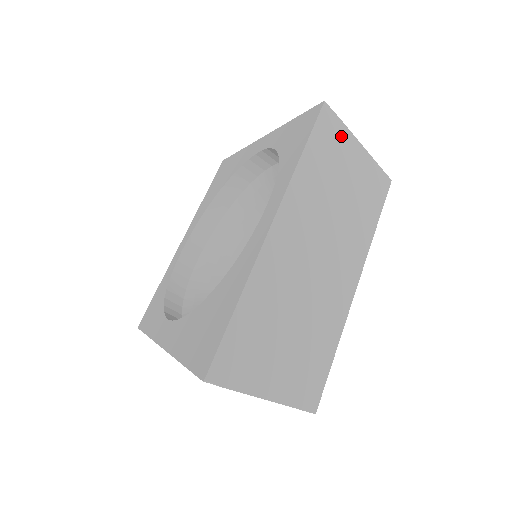
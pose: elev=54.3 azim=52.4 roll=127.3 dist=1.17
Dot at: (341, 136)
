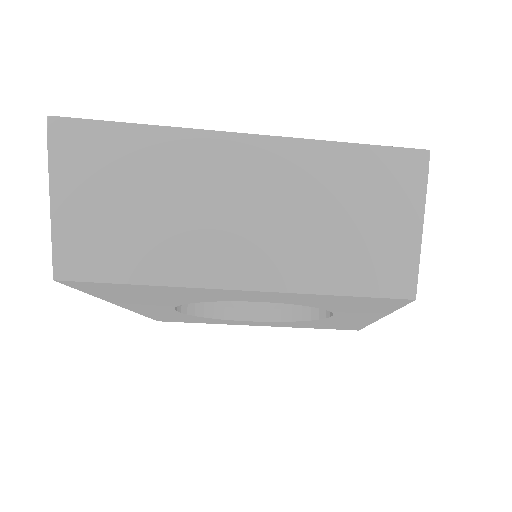
Dot at: (408, 190)
